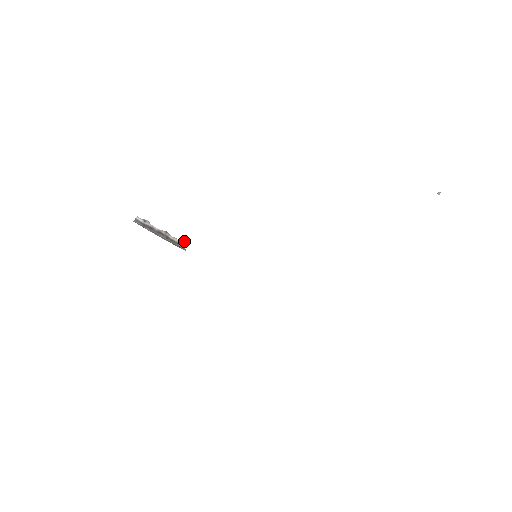
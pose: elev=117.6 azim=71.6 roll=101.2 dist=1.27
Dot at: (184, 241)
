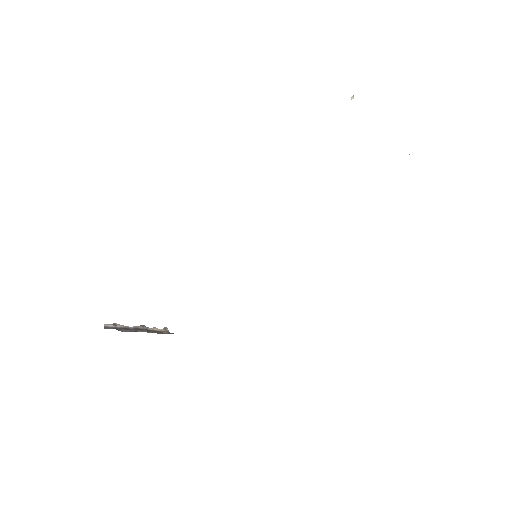
Dot at: (164, 327)
